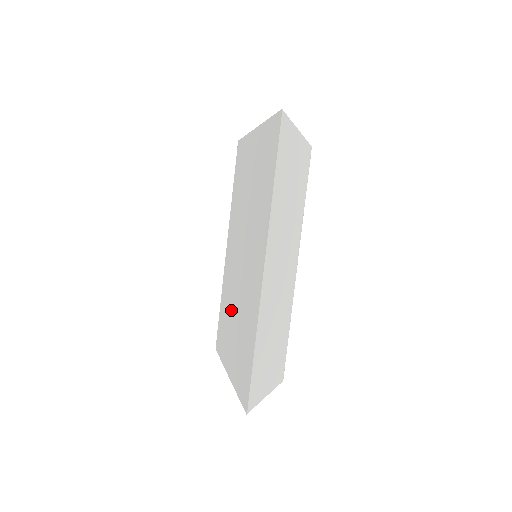
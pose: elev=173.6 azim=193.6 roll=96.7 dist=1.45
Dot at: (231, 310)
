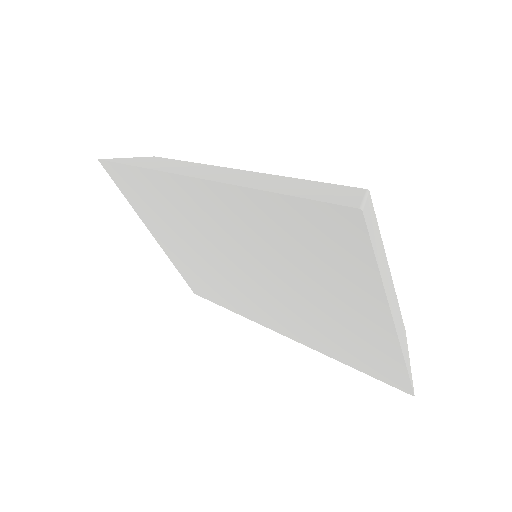
Dot at: (315, 310)
